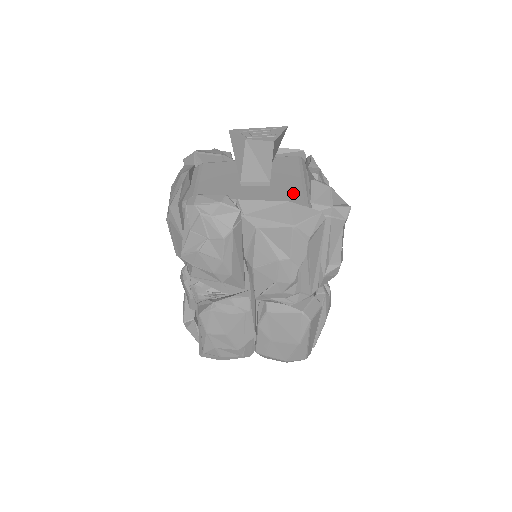
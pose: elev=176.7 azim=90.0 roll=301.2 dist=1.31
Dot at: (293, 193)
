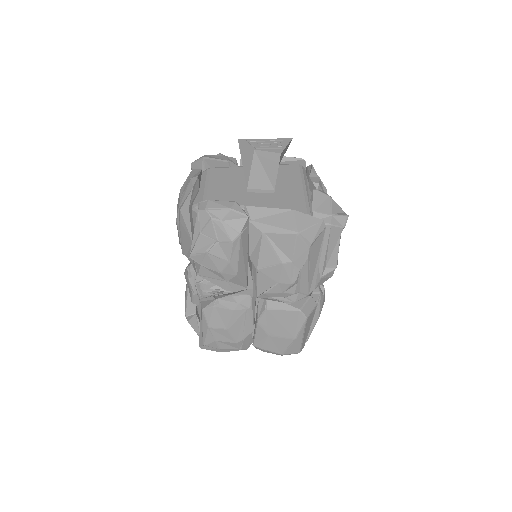
Dot at: (296, 201)
